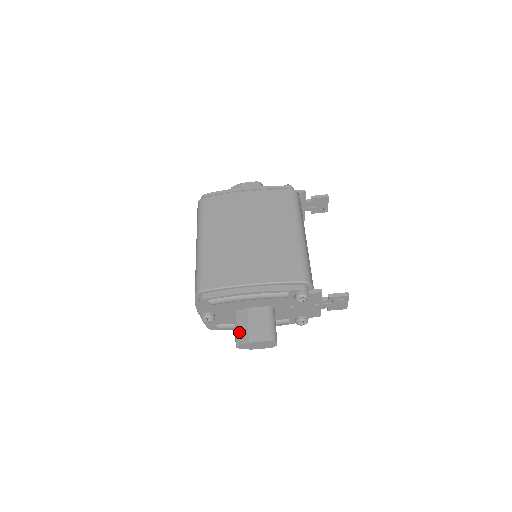
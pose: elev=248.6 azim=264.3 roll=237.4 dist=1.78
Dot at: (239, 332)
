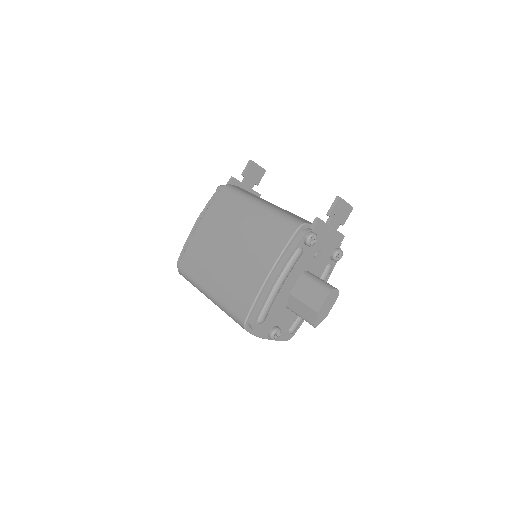
Dot at: (304, 315)
